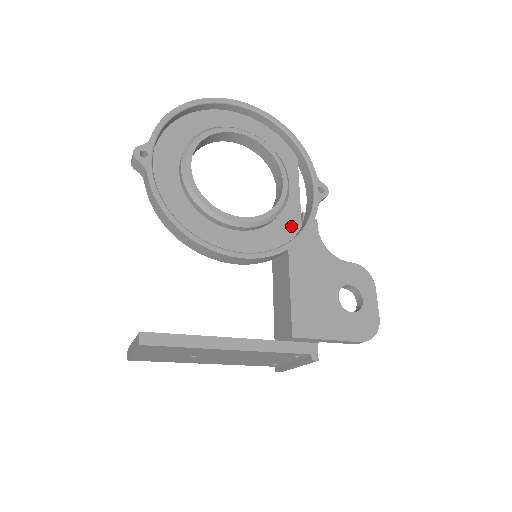
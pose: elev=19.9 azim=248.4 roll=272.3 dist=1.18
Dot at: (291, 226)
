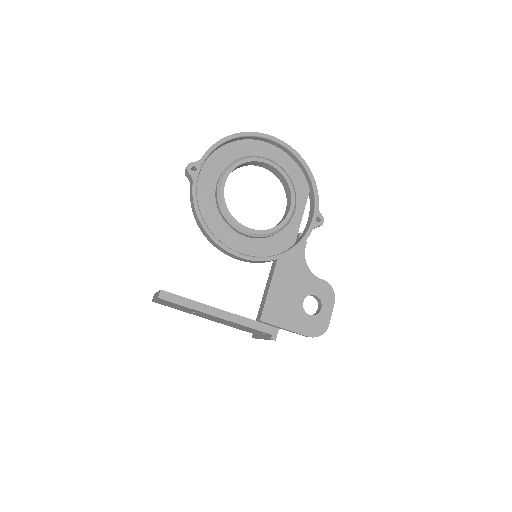
Dot at: (287, 241)
